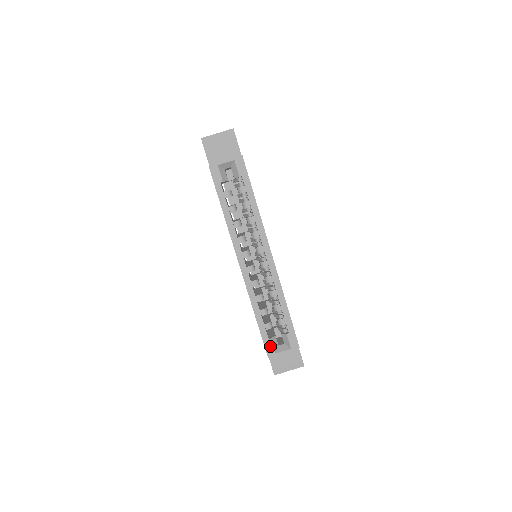
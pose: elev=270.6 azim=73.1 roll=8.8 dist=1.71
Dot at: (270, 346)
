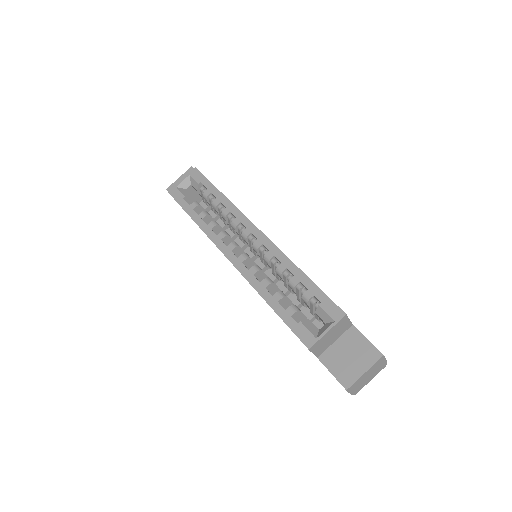
Dot at: (304, 332)
